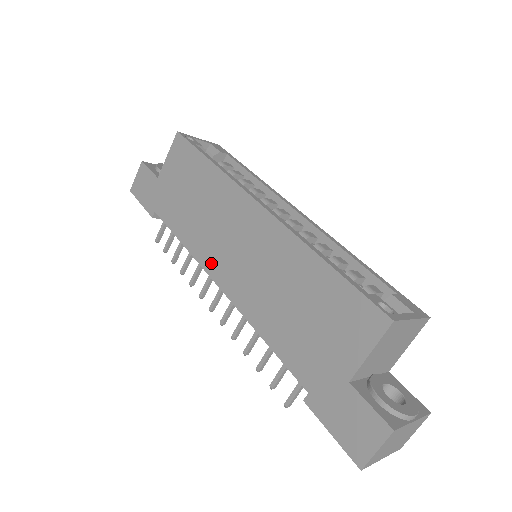
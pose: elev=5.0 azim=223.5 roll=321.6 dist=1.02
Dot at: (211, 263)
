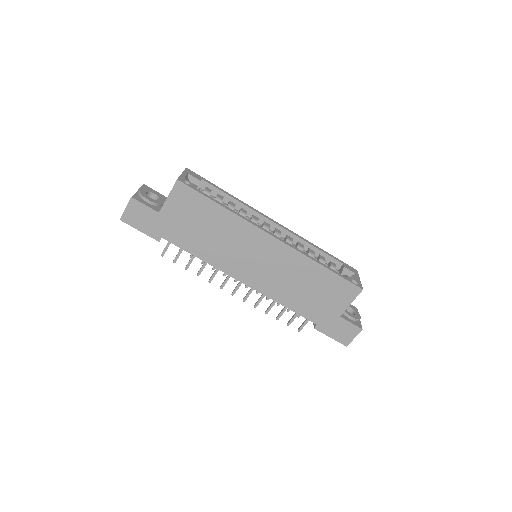
Dot at: (235, 271)
